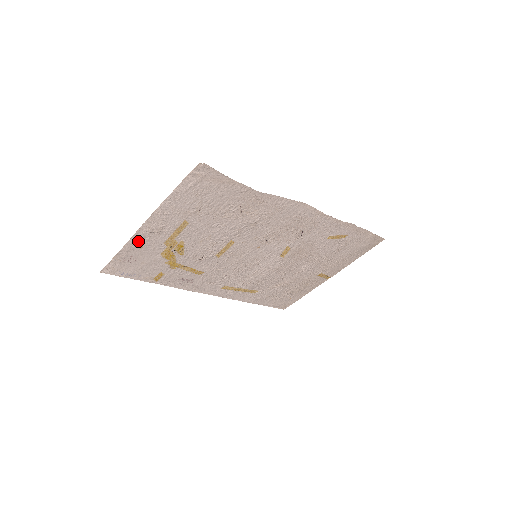
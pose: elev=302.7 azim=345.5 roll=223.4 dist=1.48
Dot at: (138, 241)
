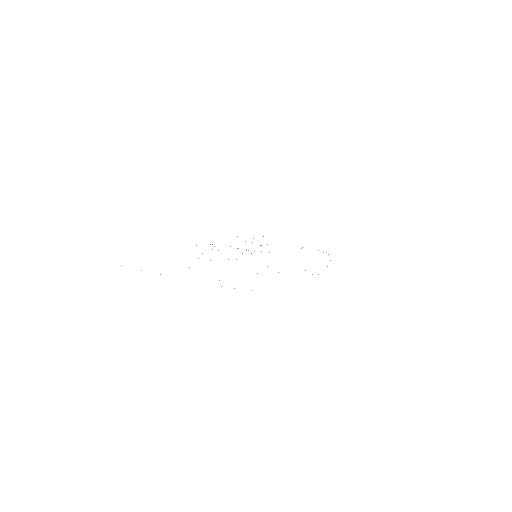
Dot at: occluded
